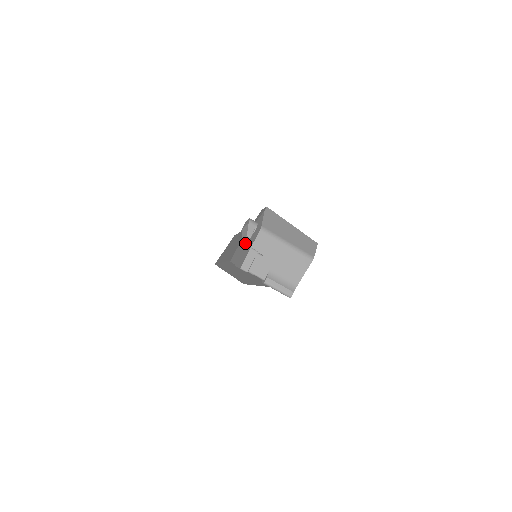
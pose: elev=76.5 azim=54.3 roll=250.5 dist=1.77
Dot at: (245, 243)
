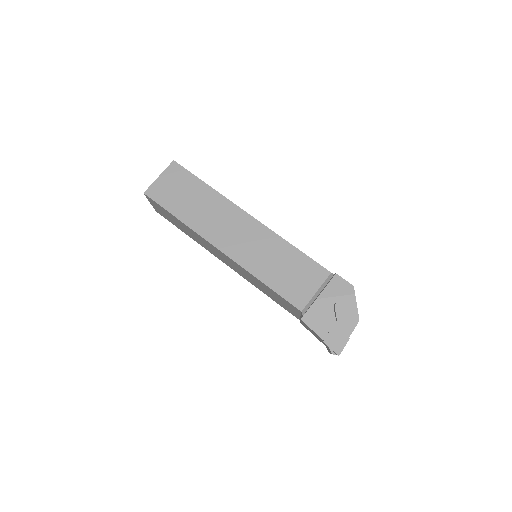
Dot at: (330, 317)
